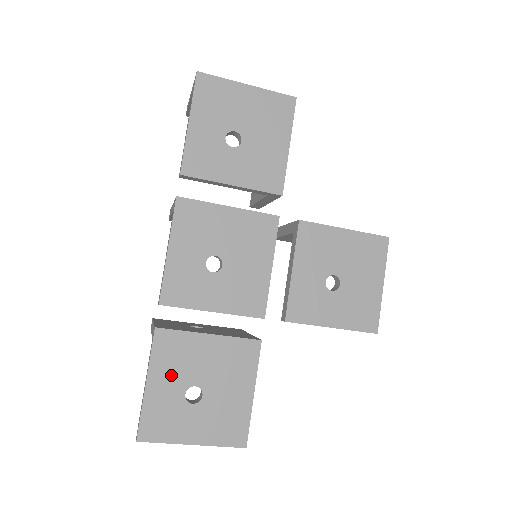
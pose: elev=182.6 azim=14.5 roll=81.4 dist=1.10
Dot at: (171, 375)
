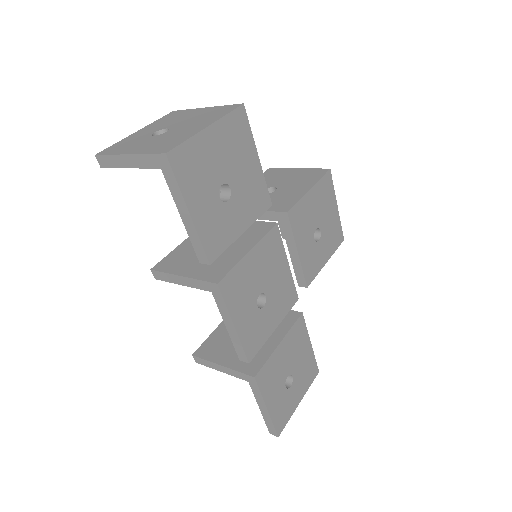
Dot at: (275, 388)
